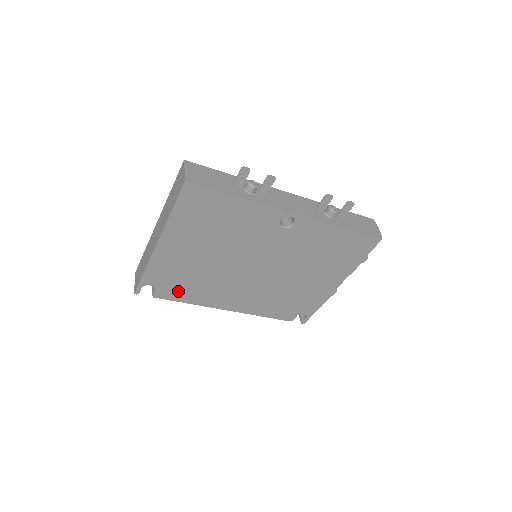
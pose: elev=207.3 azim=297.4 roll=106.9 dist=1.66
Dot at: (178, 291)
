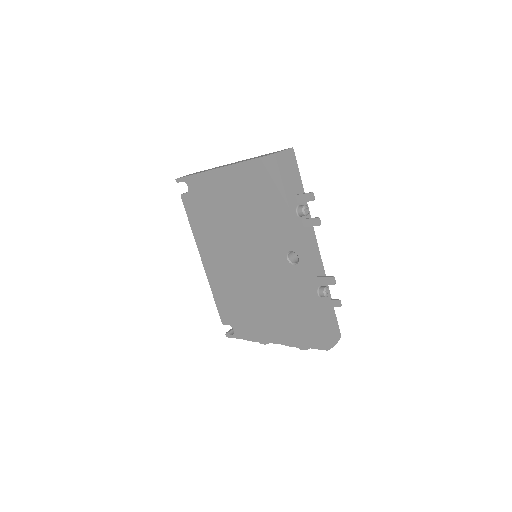
Dot at: (195, 211)
